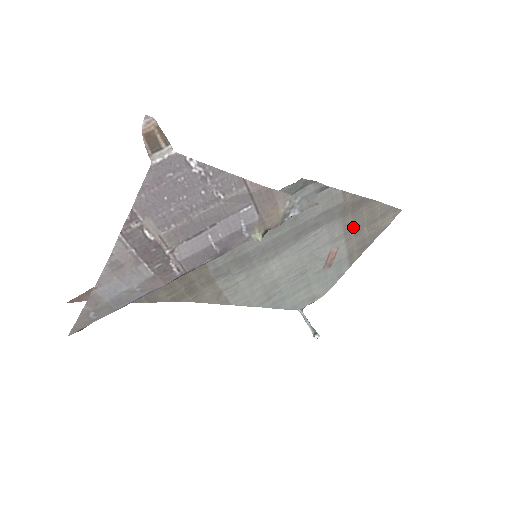
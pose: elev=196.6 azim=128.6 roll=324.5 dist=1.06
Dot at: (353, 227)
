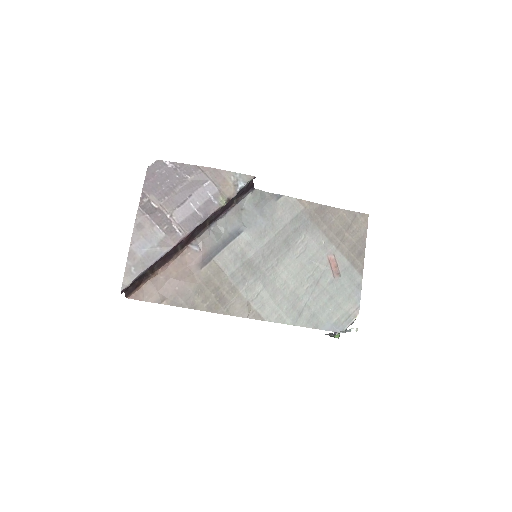
Dot at: (334, 234)
